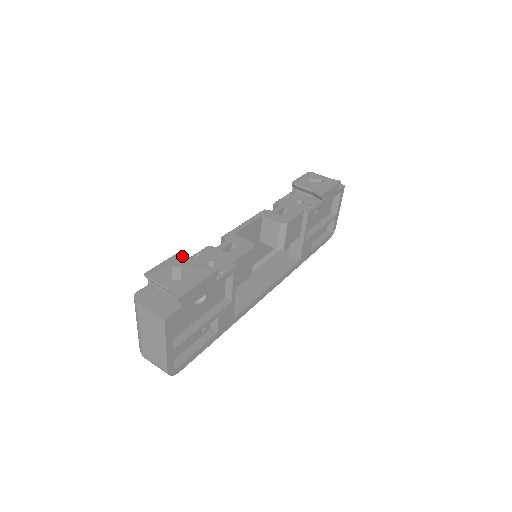
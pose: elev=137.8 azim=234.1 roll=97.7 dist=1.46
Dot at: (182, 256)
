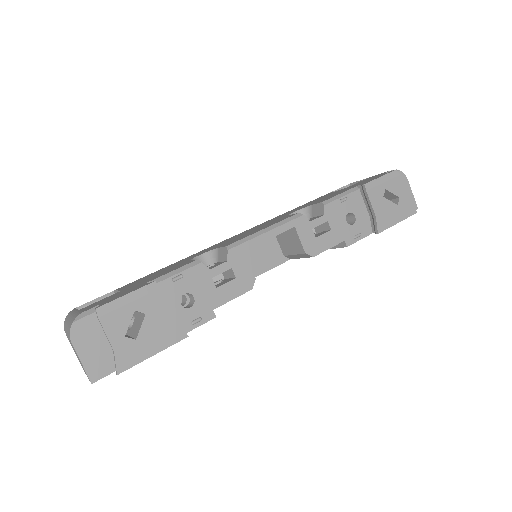
Dot at: (157, 292)
